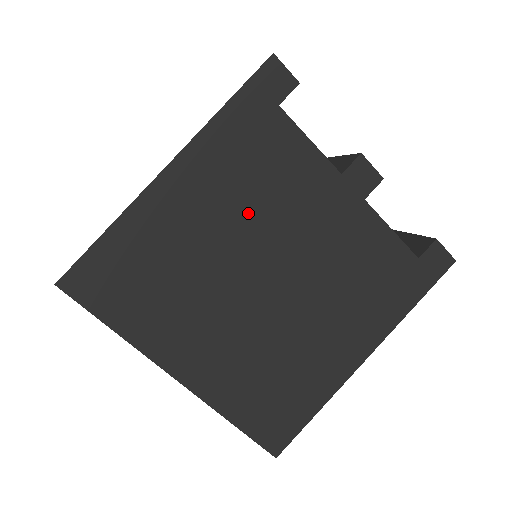
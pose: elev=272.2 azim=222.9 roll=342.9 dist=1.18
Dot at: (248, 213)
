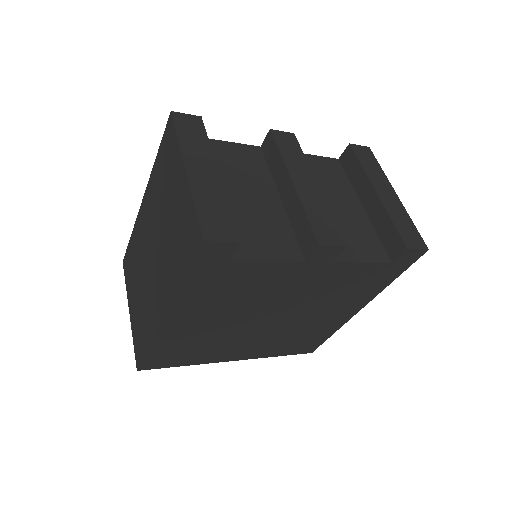
Dot at: (239, 306)
